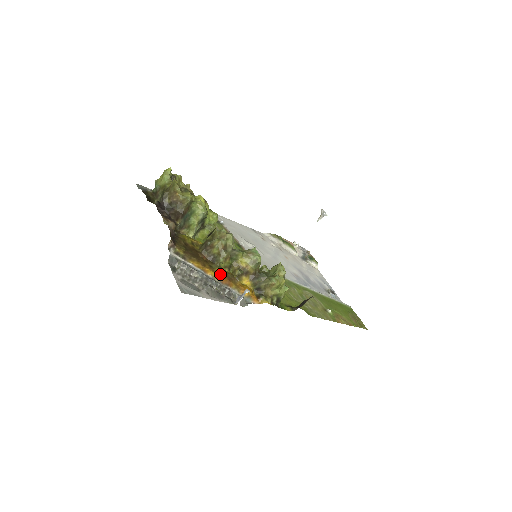
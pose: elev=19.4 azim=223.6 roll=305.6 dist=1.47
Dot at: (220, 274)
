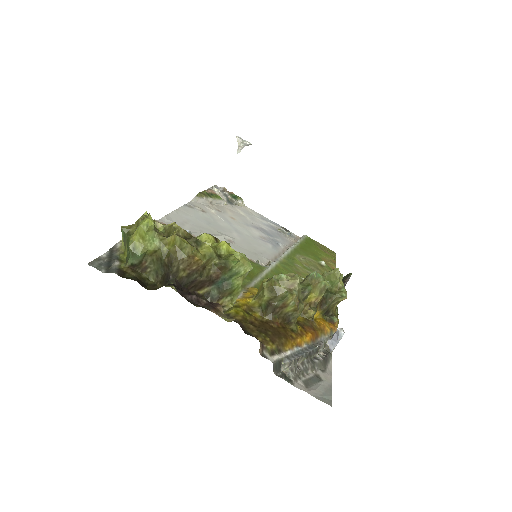
Dot at: (305, 332)
